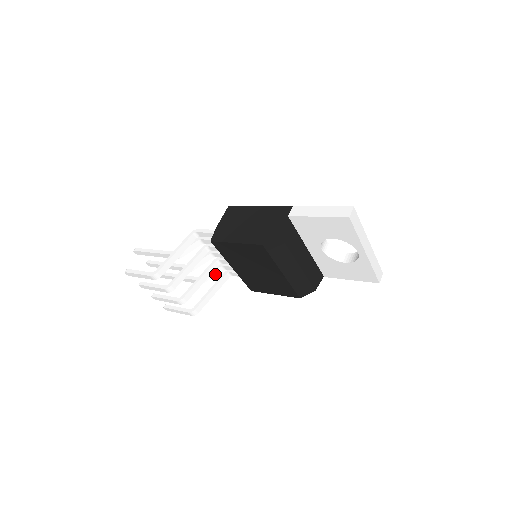
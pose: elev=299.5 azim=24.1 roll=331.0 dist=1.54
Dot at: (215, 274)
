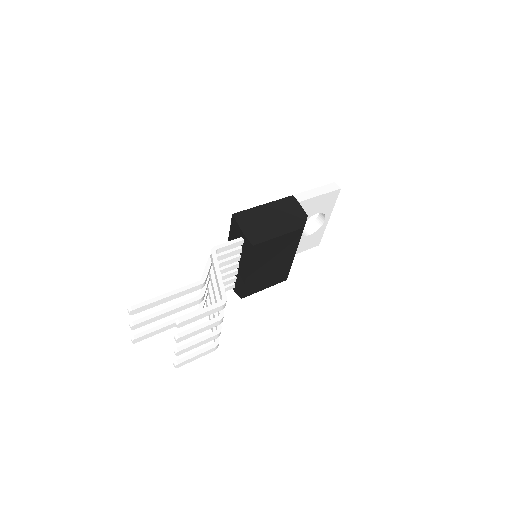
Dot at: (205, 300)
